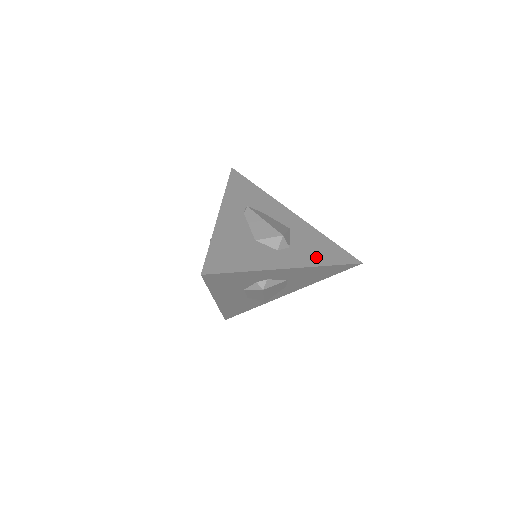
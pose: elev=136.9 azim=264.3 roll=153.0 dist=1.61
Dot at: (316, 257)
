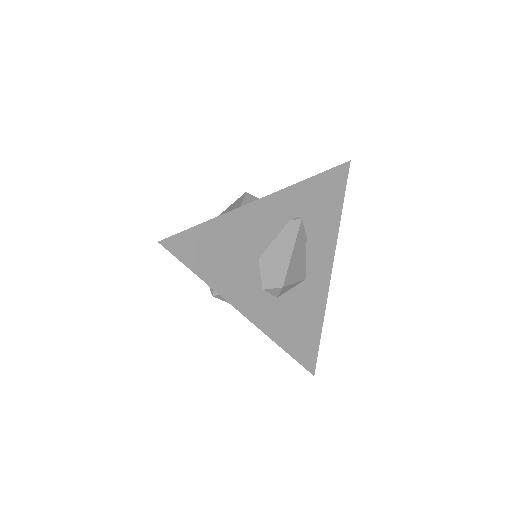
Dot at: (285, 331)
